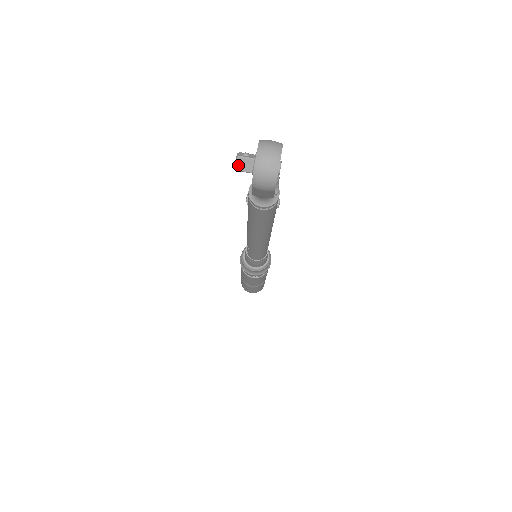
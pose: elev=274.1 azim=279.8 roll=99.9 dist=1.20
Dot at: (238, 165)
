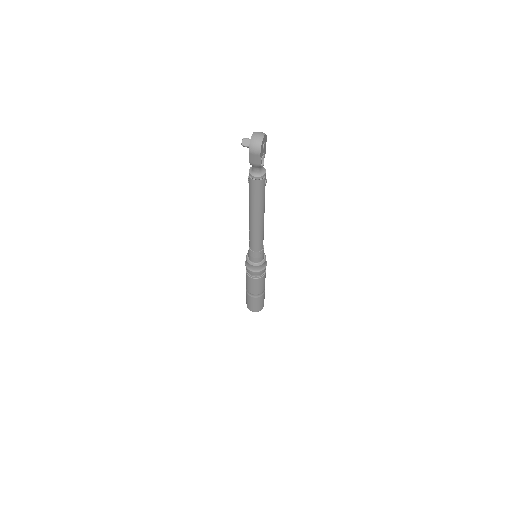
Dot at: (243, 142)
